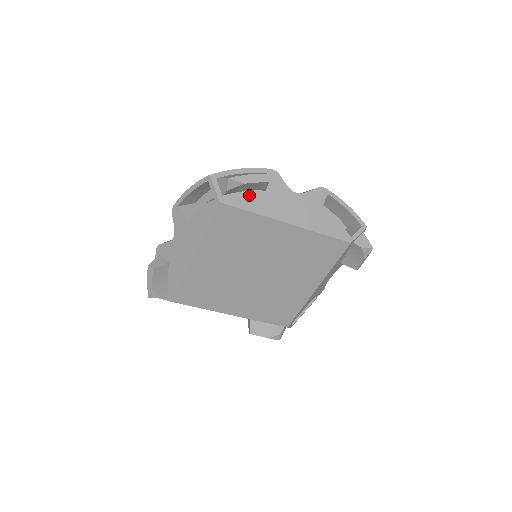
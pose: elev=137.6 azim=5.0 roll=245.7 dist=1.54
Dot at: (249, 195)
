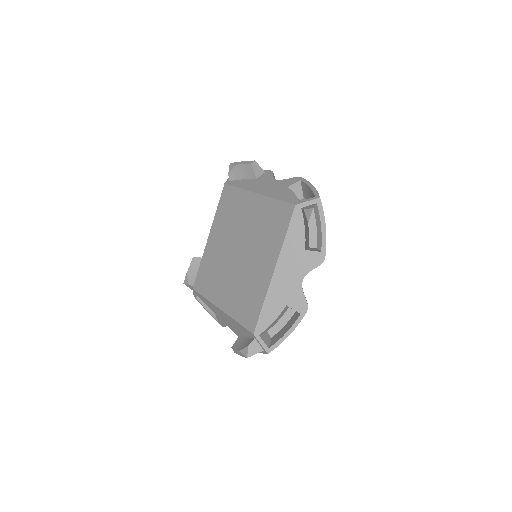
Dot at: (244, 181)
